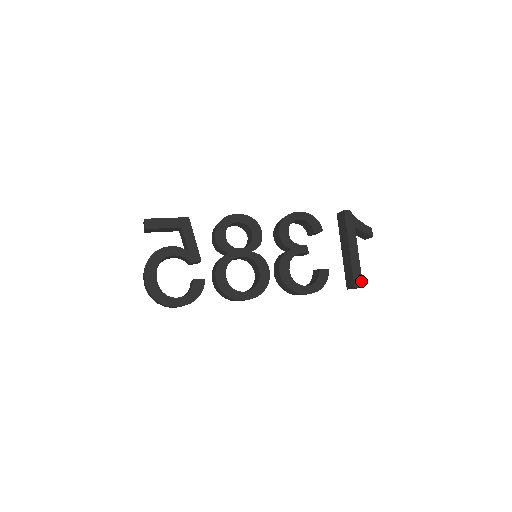
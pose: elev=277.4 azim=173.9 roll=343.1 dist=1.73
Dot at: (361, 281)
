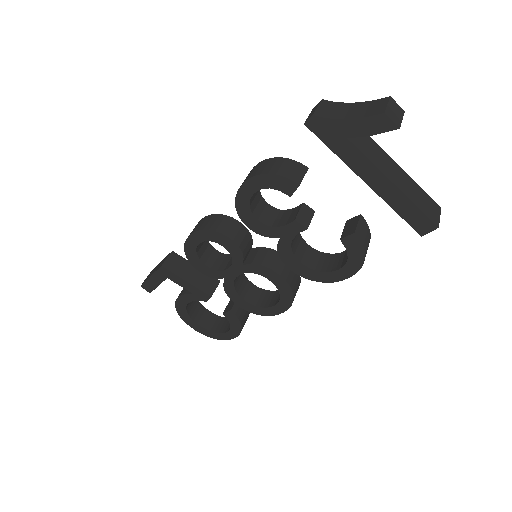
Dot at: (427, 220)
